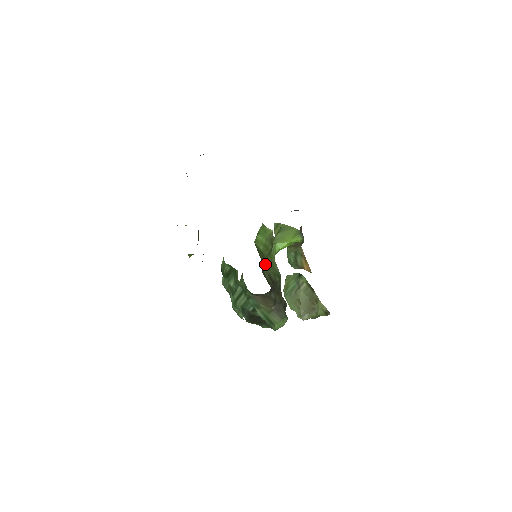
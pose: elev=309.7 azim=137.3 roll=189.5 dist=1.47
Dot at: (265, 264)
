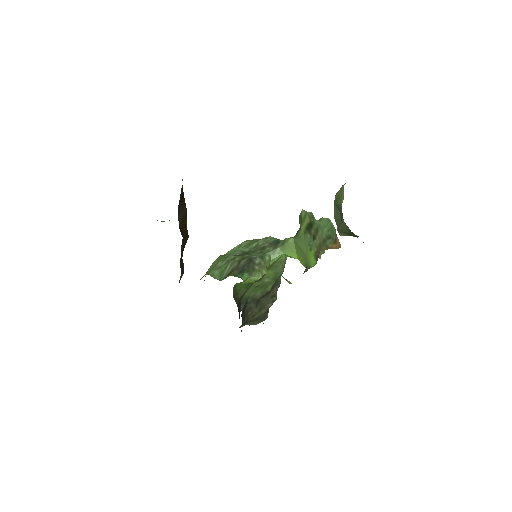
Dot at: (253, 285)
